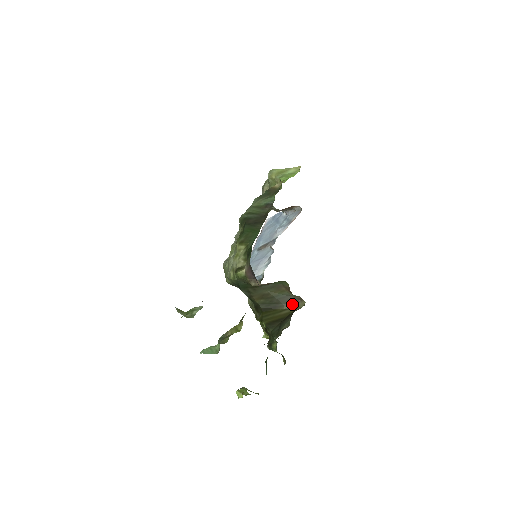
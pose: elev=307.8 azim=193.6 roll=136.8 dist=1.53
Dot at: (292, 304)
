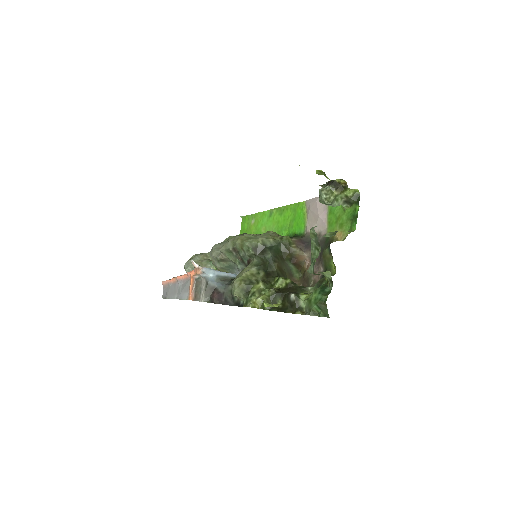
Dot at: occluded
